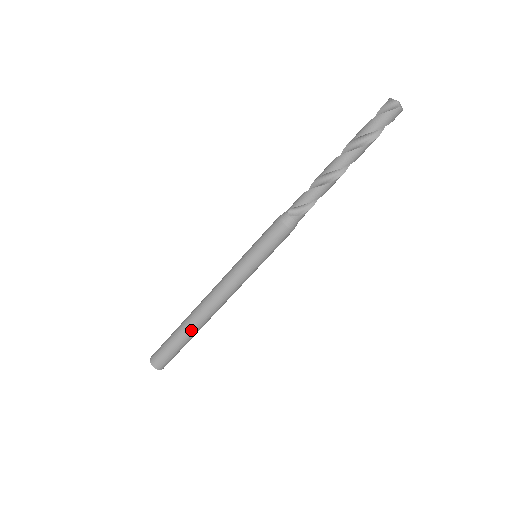
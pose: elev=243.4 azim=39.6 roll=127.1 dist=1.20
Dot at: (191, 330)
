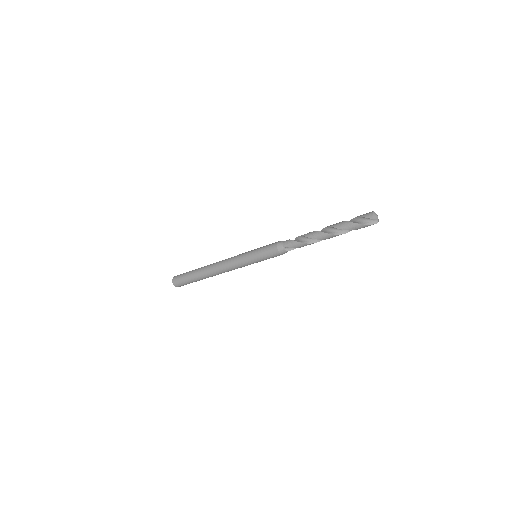
Dot at: (205, 278)
